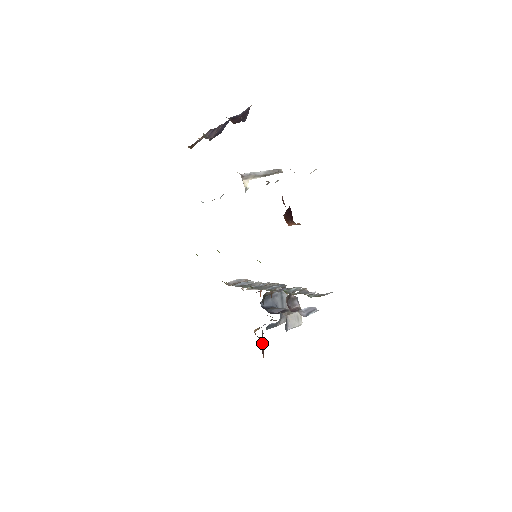
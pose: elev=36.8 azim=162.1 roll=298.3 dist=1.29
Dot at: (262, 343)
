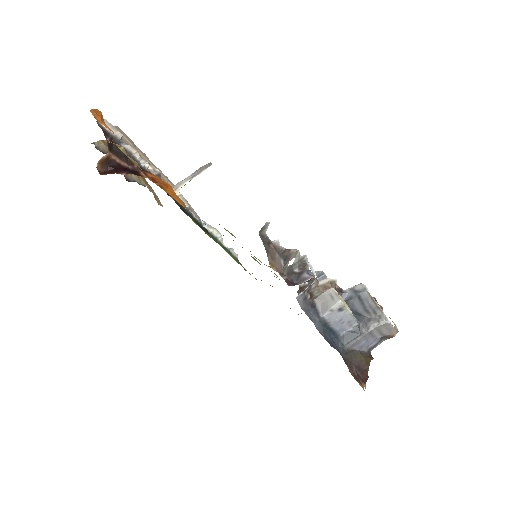
Dot at: (365, 369)
